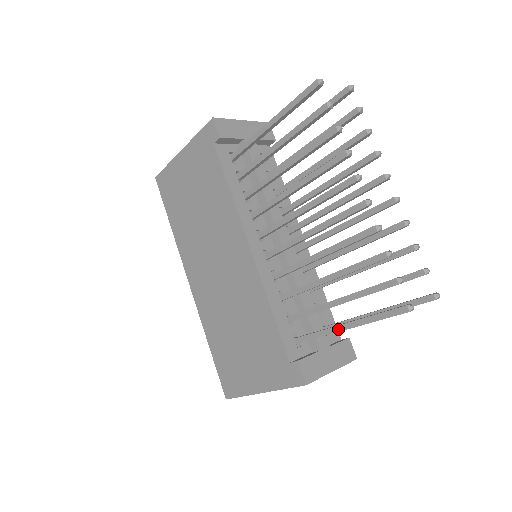
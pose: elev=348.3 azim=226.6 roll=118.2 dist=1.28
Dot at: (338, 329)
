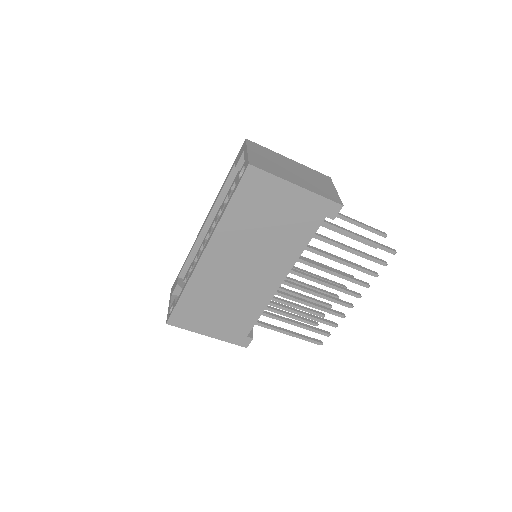
Dot at: (283, 332)
